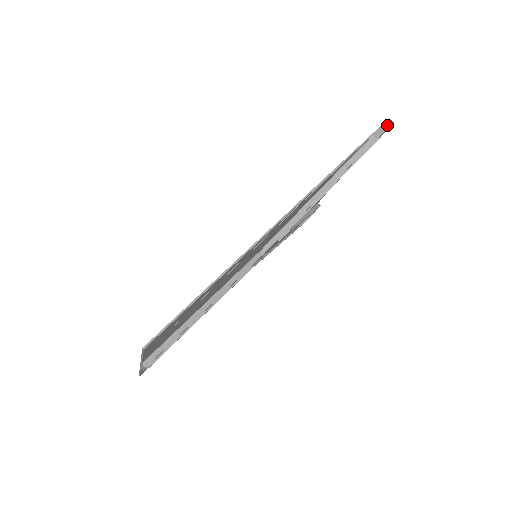
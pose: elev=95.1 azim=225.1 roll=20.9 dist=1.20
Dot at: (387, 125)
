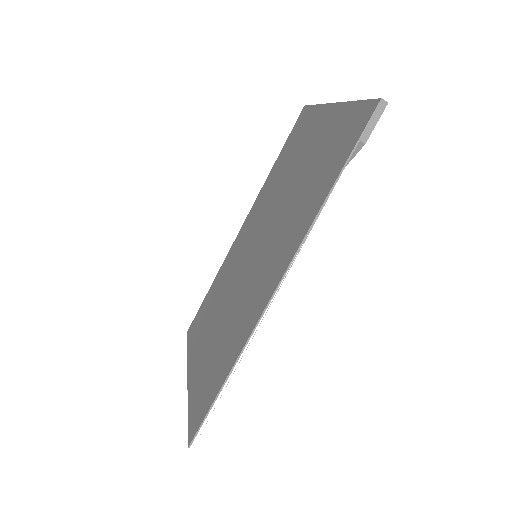
Dot at: (379, 112)
